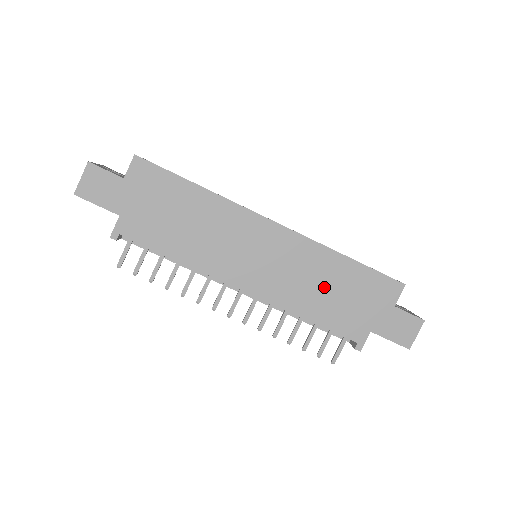
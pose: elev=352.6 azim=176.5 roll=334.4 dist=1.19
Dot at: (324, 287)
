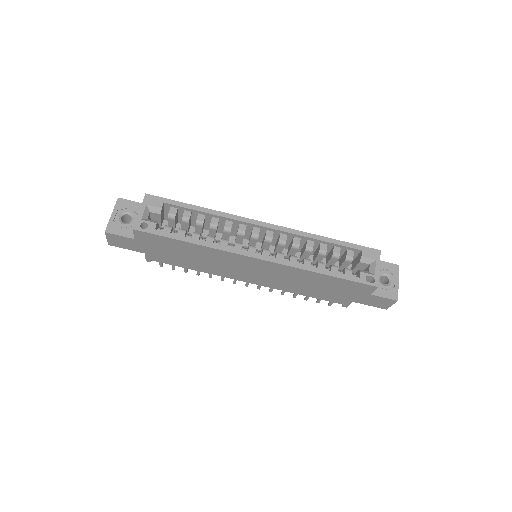
Dot at: (309, 285)
